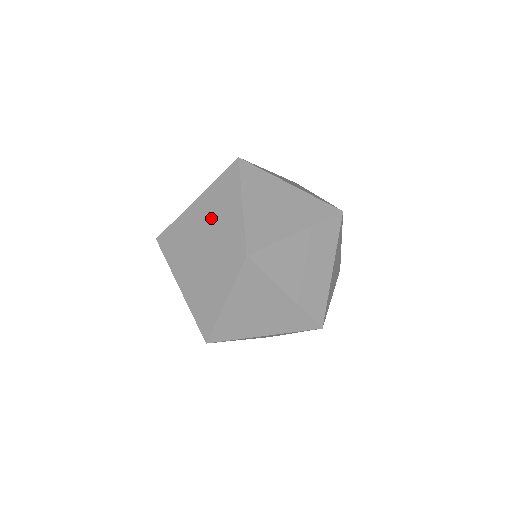
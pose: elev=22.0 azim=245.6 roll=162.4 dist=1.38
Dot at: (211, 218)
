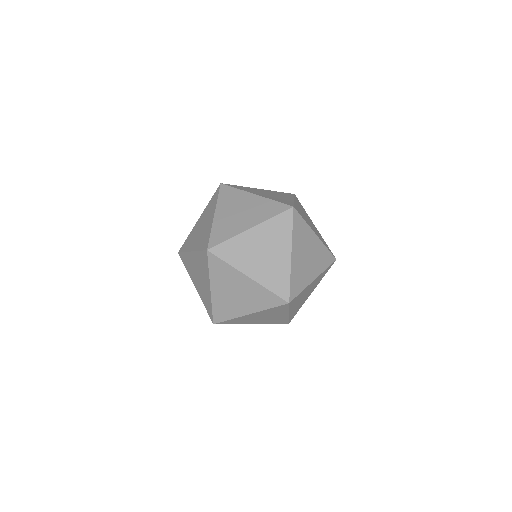
Dot at: (200, 230)
